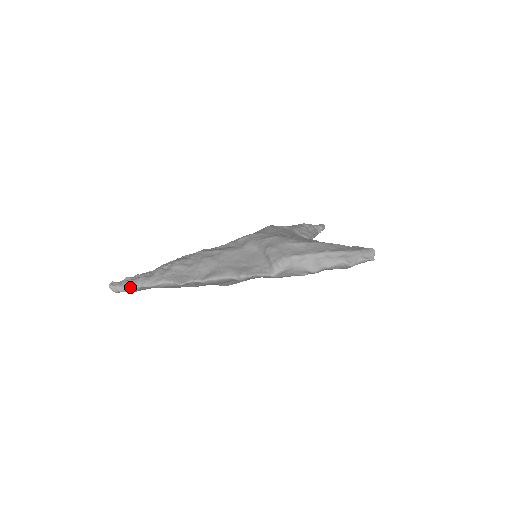
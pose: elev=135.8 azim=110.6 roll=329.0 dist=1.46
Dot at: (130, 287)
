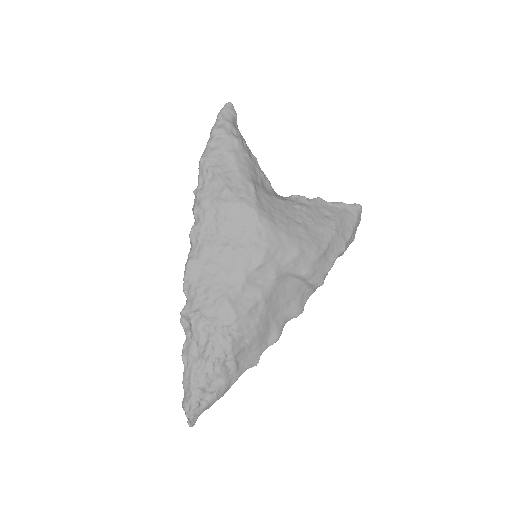
Dot at: occluded
